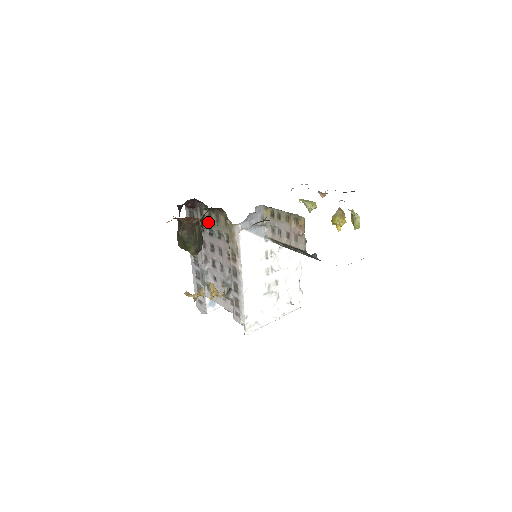
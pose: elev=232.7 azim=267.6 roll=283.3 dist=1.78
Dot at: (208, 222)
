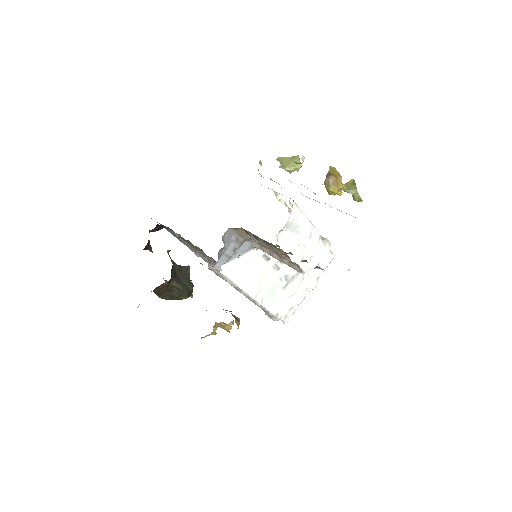
Dot at: occluded
